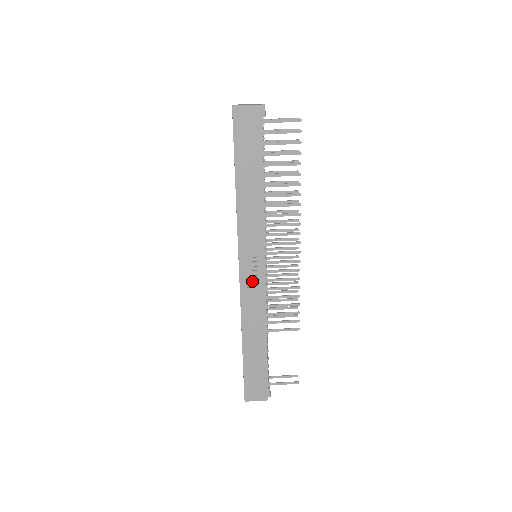
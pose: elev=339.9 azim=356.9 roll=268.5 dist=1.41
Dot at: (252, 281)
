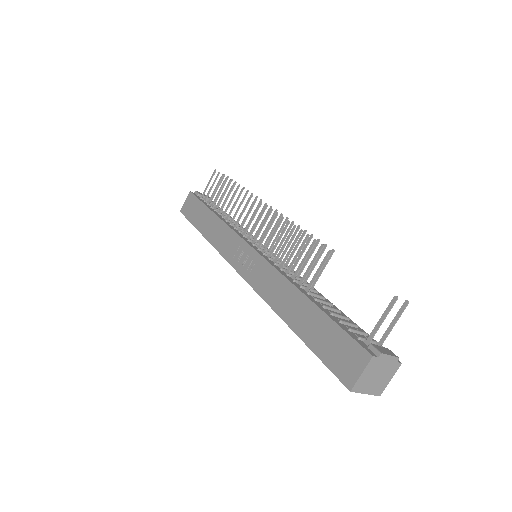
Dot at: (252, 267)
